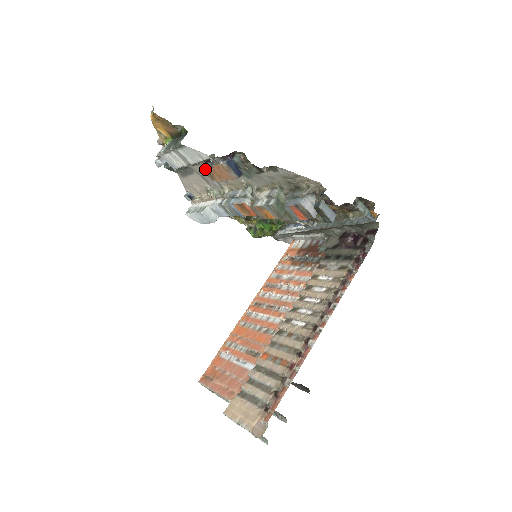
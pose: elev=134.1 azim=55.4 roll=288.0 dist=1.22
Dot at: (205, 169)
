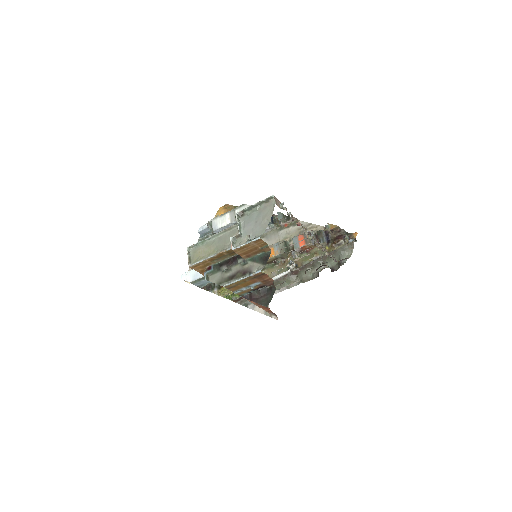
Dot at: occluded
